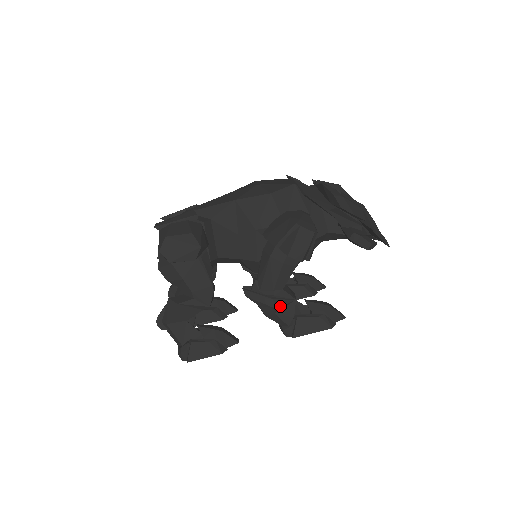
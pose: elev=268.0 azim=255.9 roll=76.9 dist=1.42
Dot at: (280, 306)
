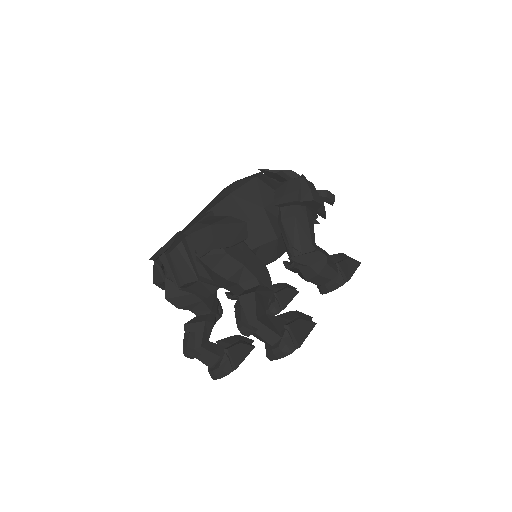
Dot at: (326, 255)
